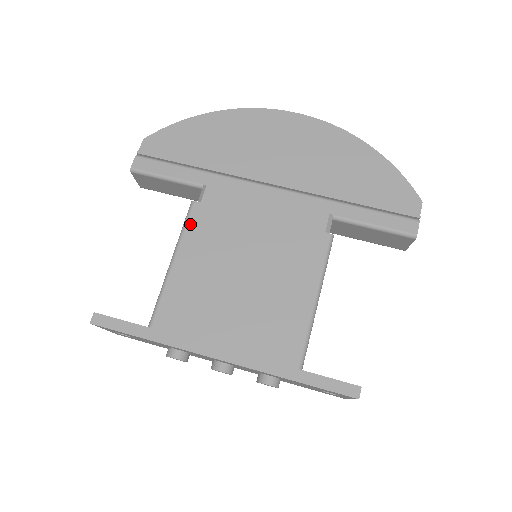
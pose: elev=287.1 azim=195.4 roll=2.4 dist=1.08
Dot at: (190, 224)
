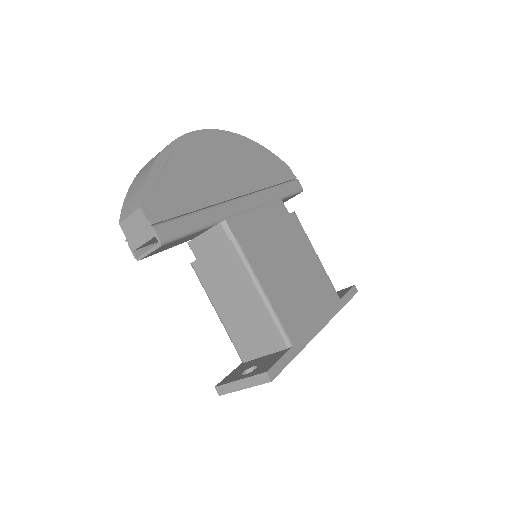
Dot at: (249, 257)
